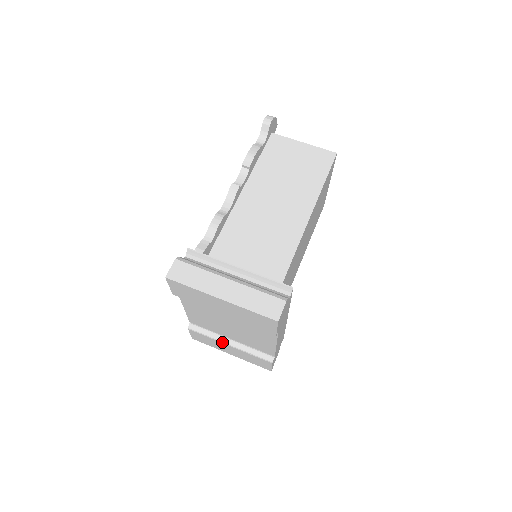
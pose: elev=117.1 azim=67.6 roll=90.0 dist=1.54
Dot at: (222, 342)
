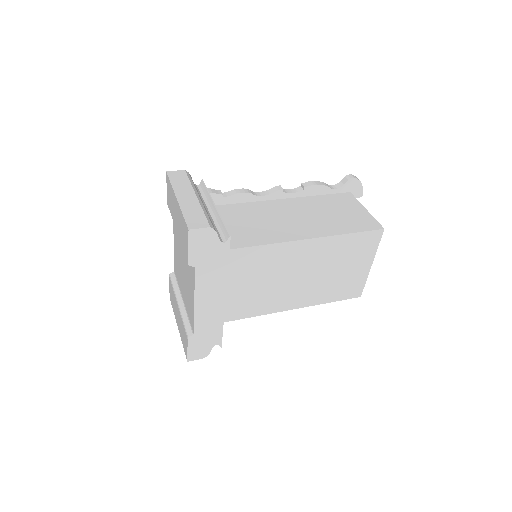
Dot at: (176, 298)
